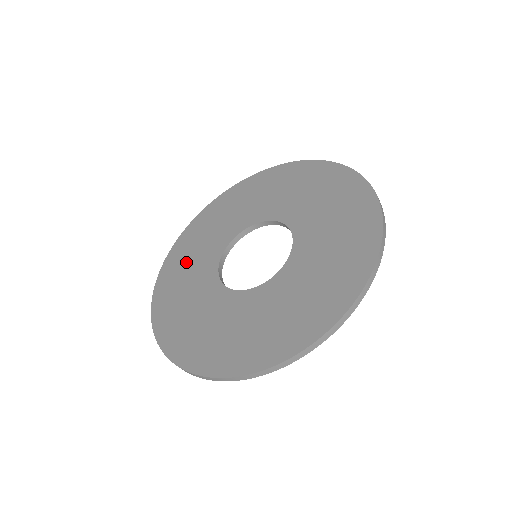
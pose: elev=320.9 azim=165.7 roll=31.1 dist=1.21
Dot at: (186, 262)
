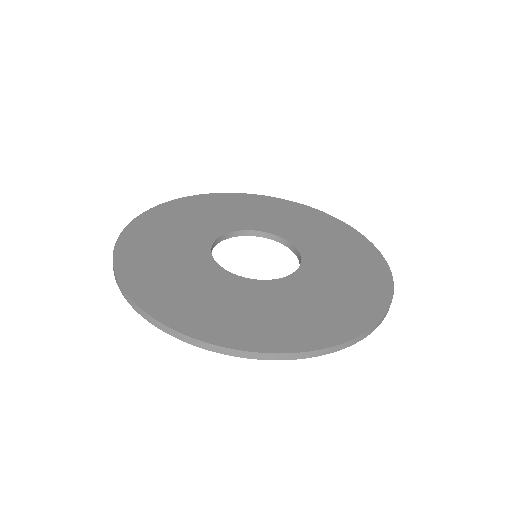
Dot at: (224, 208)
